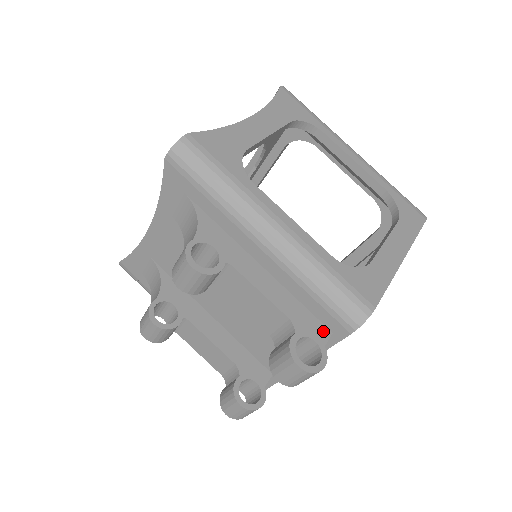
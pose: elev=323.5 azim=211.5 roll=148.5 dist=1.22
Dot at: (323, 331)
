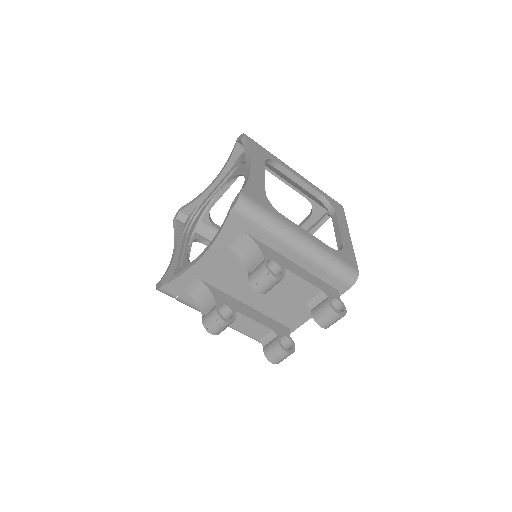
Dot at: (335, 291)
